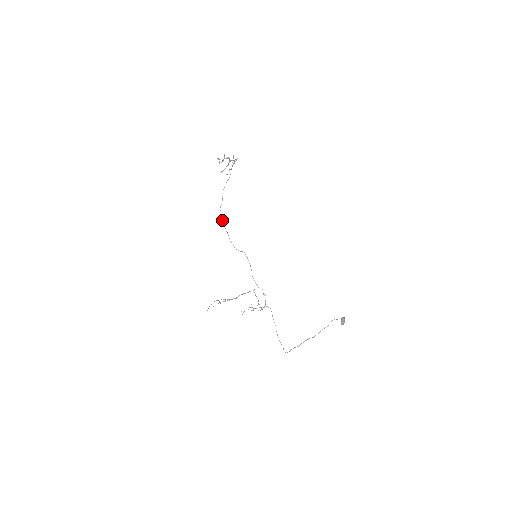
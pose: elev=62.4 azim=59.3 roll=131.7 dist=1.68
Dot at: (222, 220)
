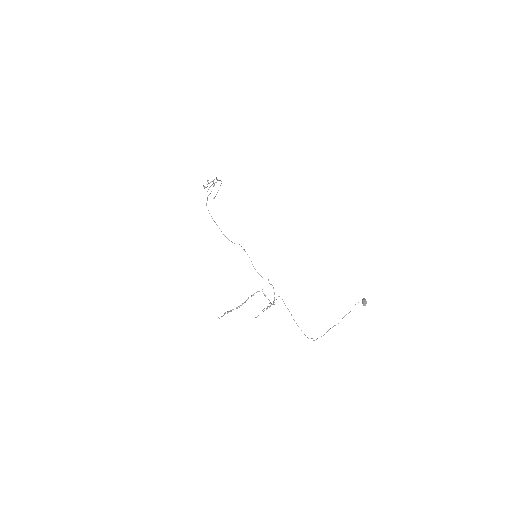
Dot at: occluded
